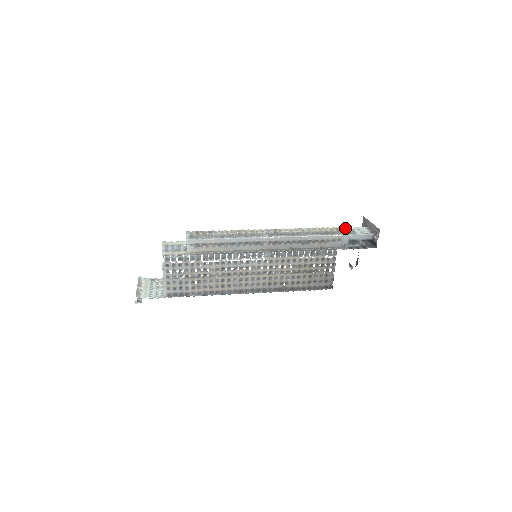
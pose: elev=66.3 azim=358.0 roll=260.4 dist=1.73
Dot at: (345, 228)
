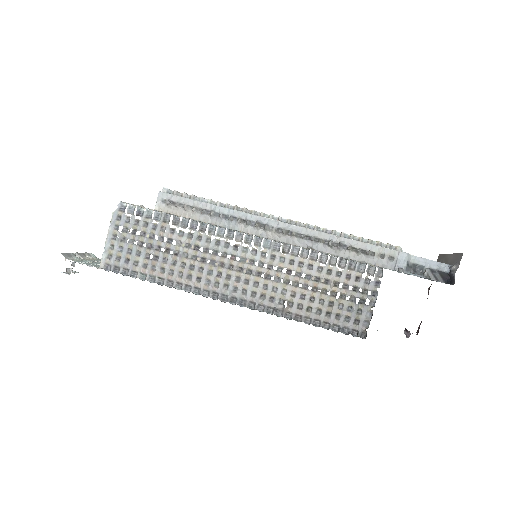
Dot at: occluded
